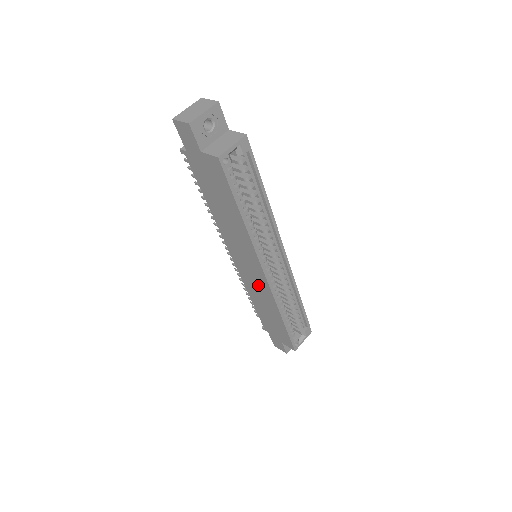
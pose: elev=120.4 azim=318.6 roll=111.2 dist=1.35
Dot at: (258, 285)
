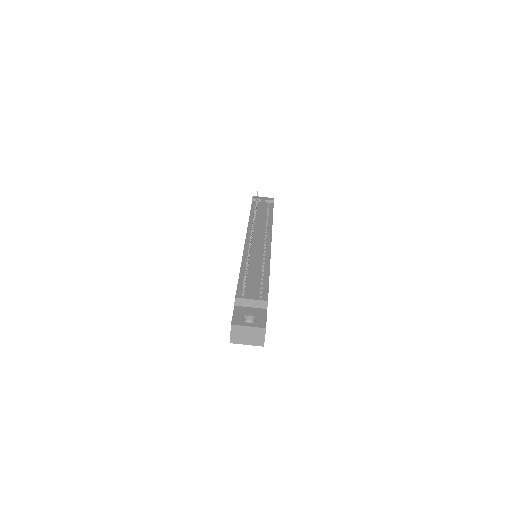
Dot at: occluded
